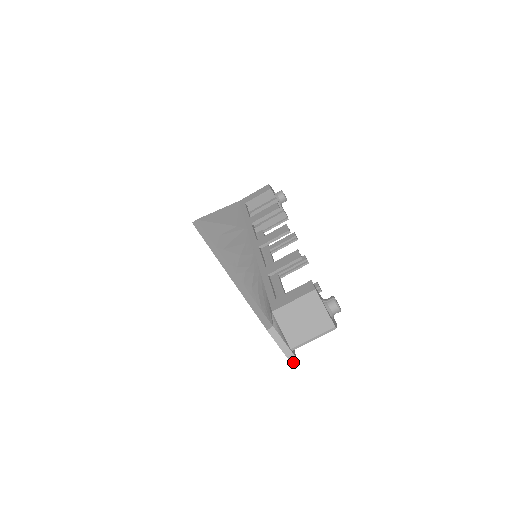
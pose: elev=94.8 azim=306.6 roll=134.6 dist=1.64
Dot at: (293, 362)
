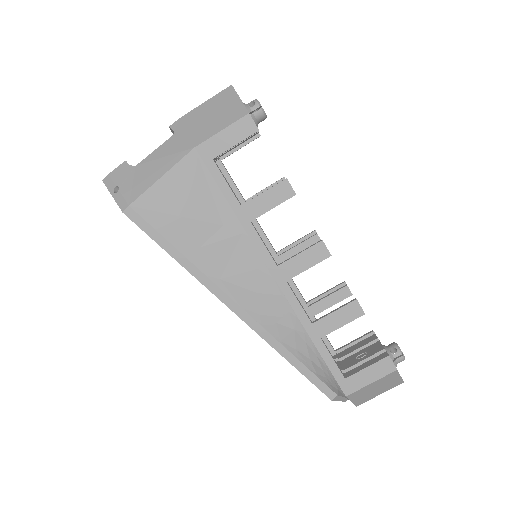
Dot at: occluded
